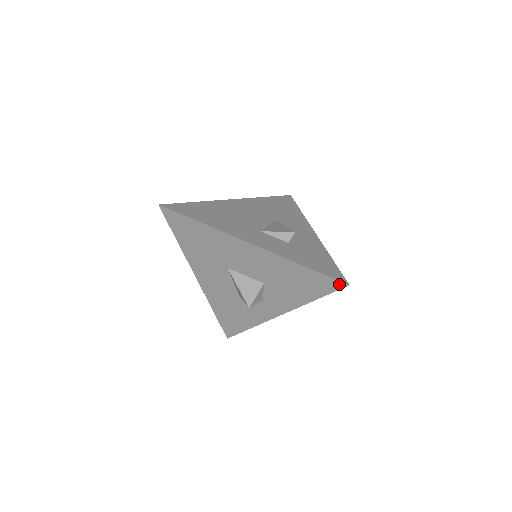
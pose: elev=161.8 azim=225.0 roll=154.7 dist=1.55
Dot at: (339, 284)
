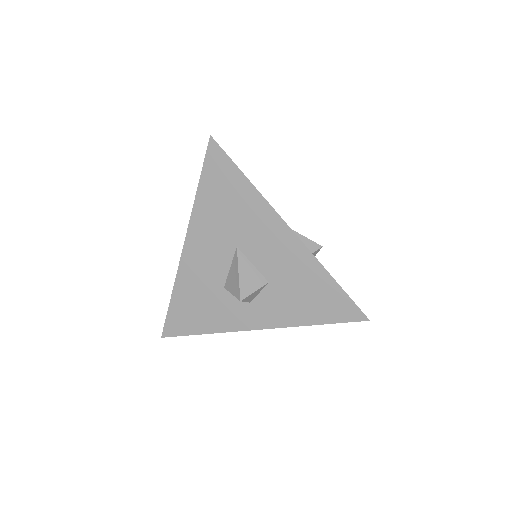
Dot at: (359, 315)
